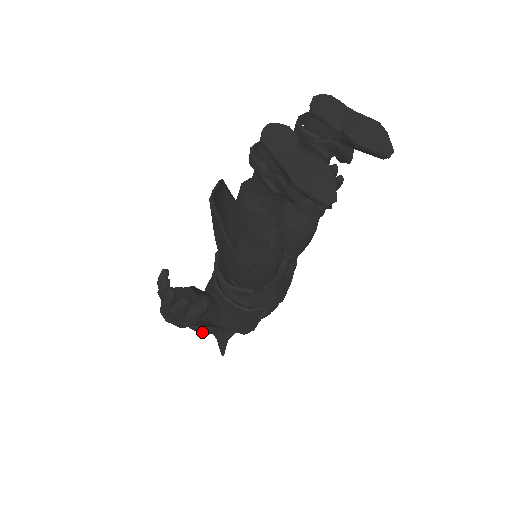
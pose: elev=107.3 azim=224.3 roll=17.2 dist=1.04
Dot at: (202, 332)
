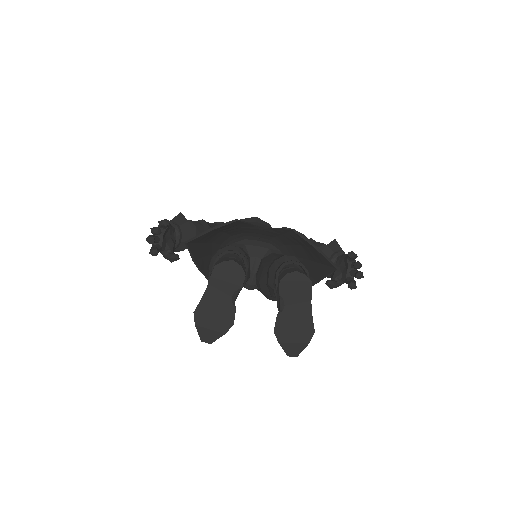
Dot at: occluded
